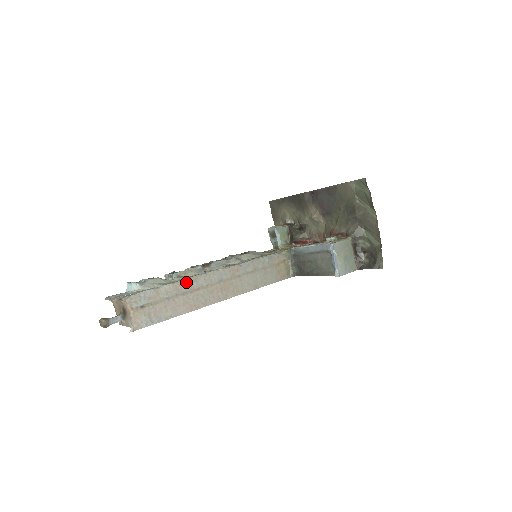
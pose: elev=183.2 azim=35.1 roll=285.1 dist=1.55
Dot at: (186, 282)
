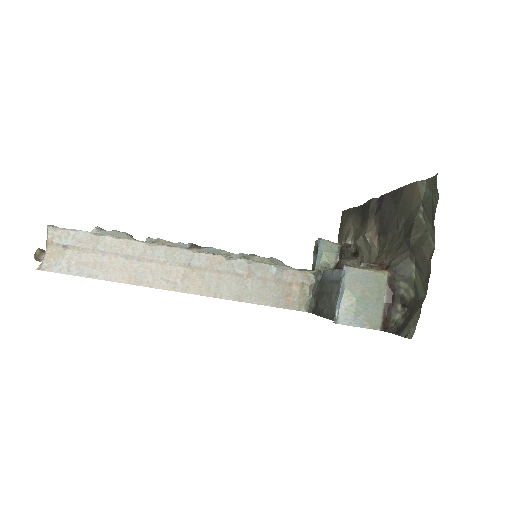
Dot at: (138, 244)
